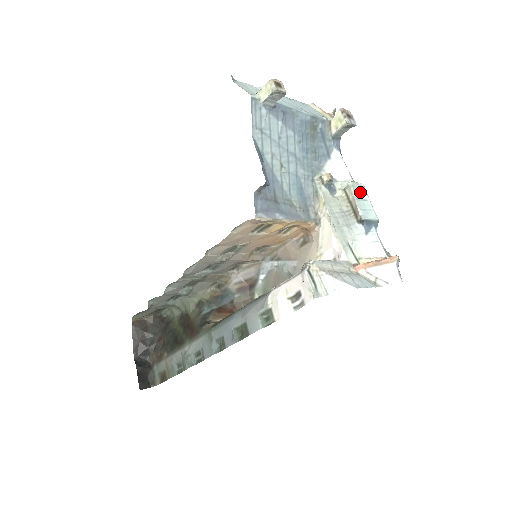
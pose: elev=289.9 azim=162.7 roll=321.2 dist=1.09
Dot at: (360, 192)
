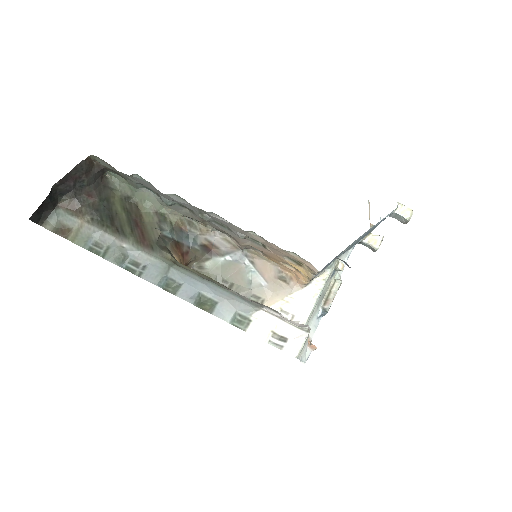
Dot at: occluded
